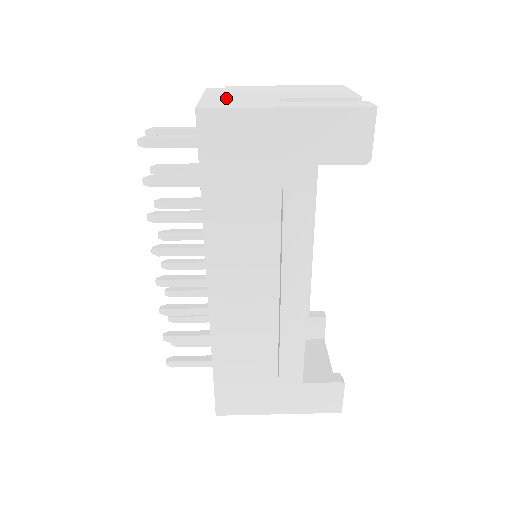
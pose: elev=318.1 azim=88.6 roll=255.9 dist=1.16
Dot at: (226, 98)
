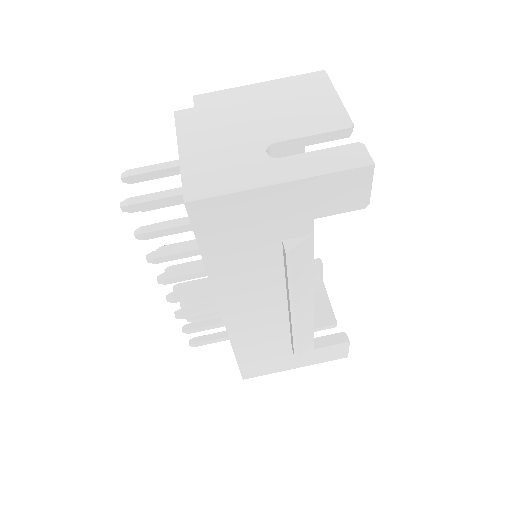
Dot at: (207, 154)
